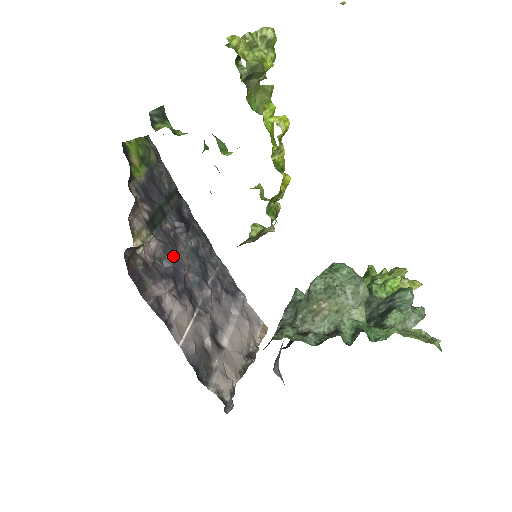
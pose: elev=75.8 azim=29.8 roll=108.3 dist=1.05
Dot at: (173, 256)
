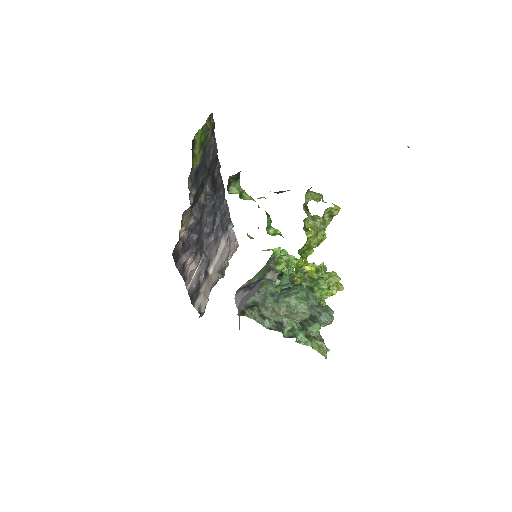
Dot at: (200, 226)
